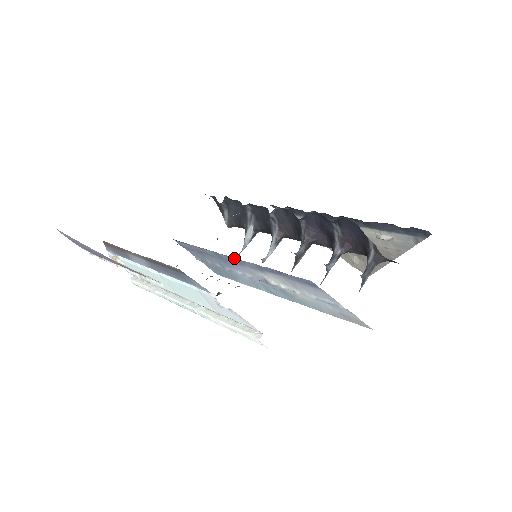
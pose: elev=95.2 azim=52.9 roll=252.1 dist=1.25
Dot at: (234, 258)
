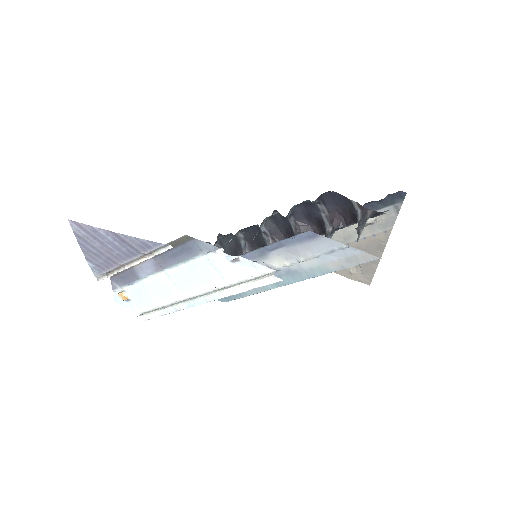
Dot at: occluded
